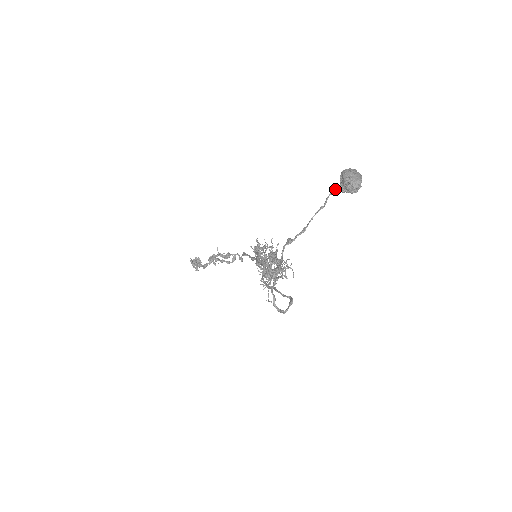
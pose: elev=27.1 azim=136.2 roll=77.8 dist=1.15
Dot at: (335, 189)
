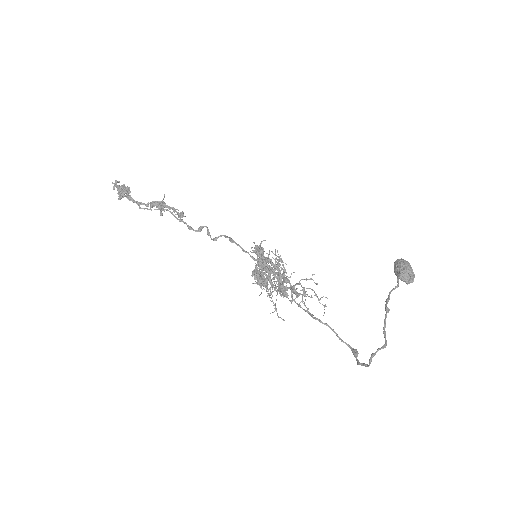
Dot at: (400, 274)
